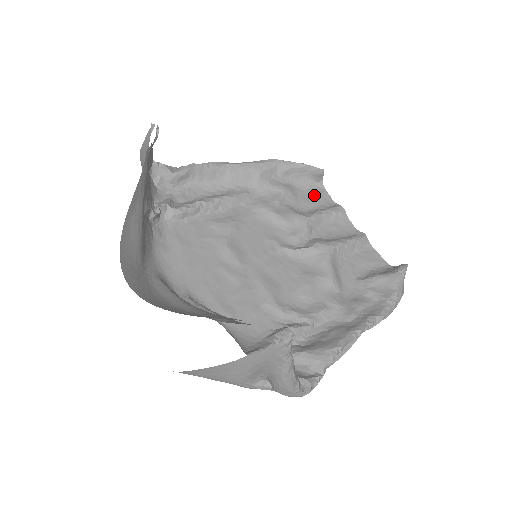
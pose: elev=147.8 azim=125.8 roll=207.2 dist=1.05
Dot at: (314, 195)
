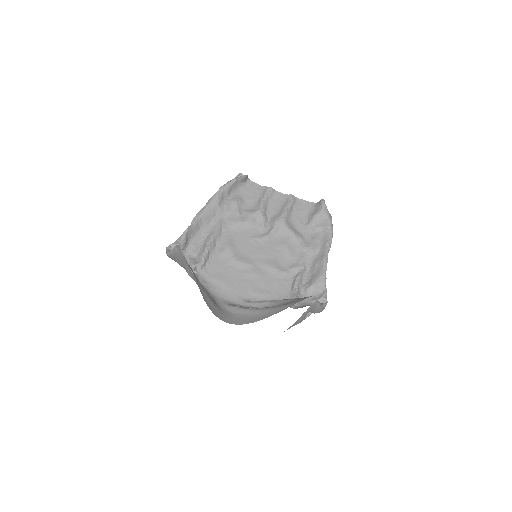
Dot at: (250, 191)
